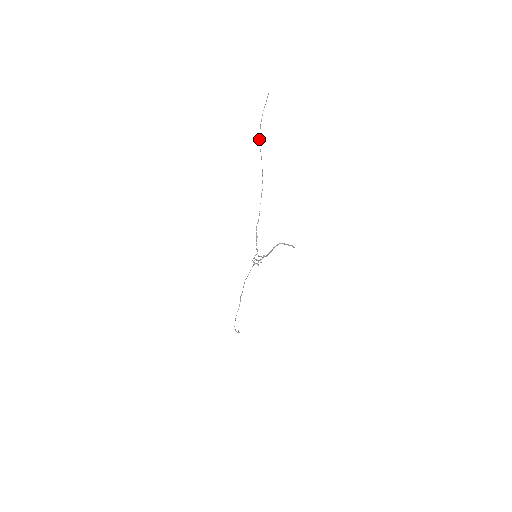
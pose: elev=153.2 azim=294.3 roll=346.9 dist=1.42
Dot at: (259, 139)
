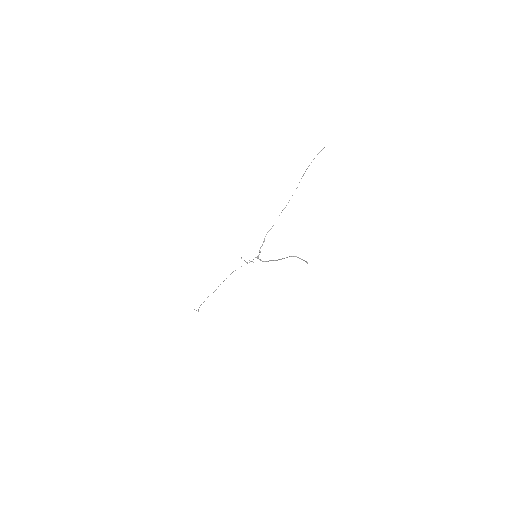
Dot at: (305, 171)
